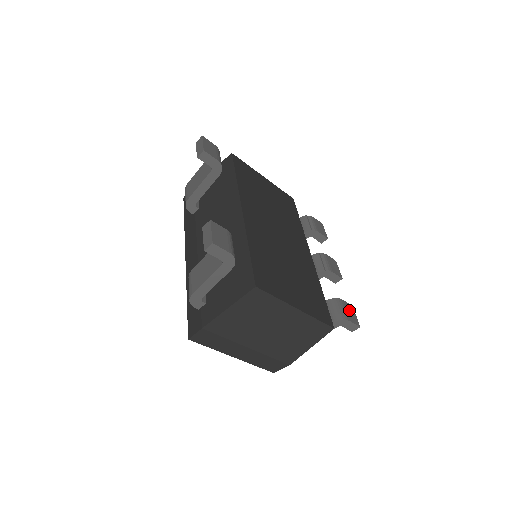
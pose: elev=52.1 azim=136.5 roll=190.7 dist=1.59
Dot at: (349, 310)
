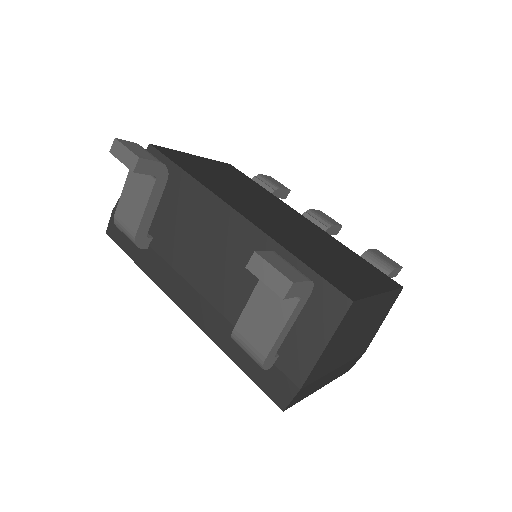
Dot at: (383, 256)
